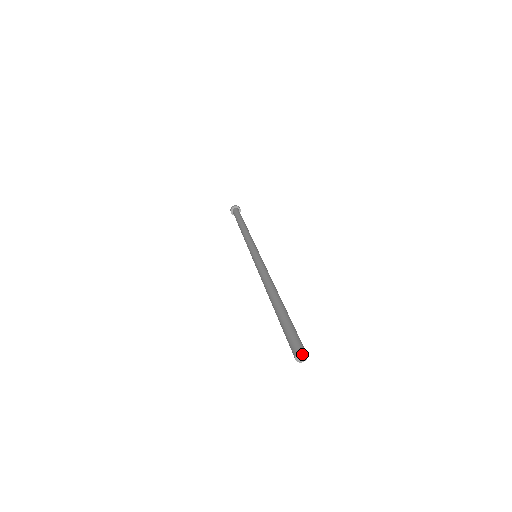
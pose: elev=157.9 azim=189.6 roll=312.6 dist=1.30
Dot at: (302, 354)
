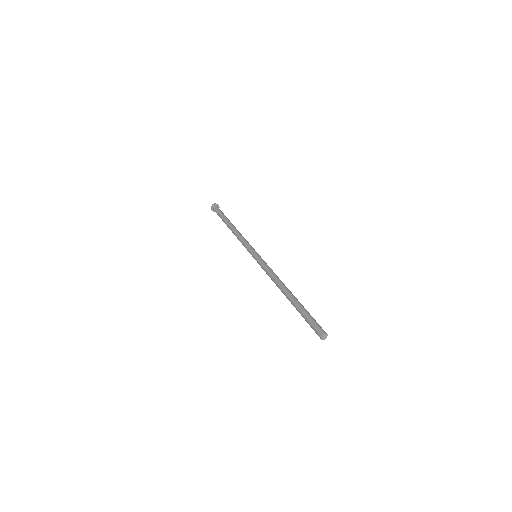
Dot at: (326, 335)
